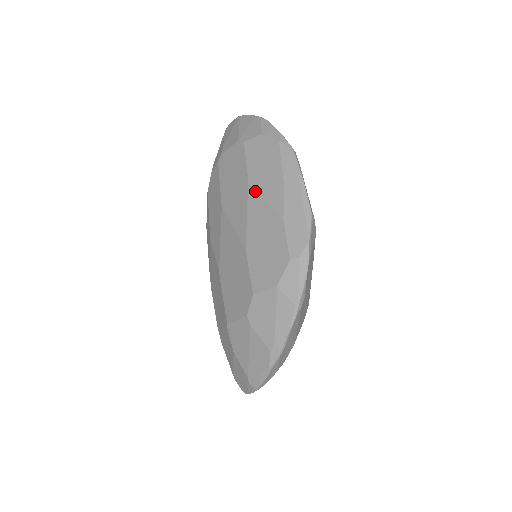
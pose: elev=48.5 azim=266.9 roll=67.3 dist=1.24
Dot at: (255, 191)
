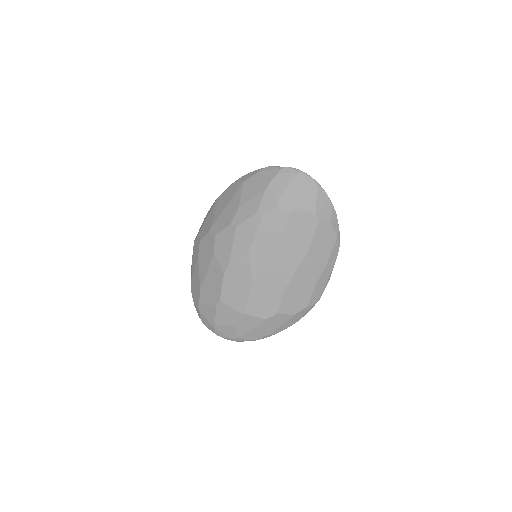
Dot at: (310, 258)
